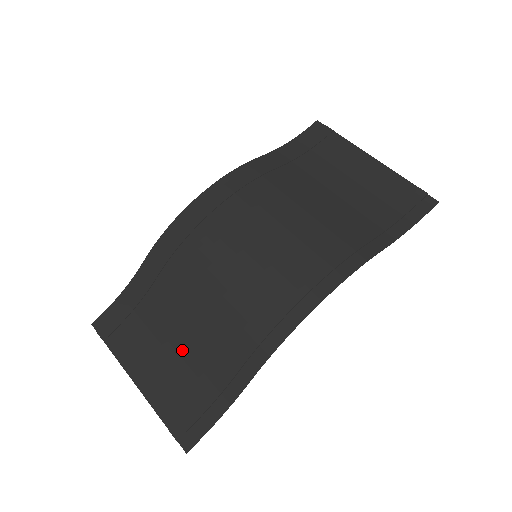
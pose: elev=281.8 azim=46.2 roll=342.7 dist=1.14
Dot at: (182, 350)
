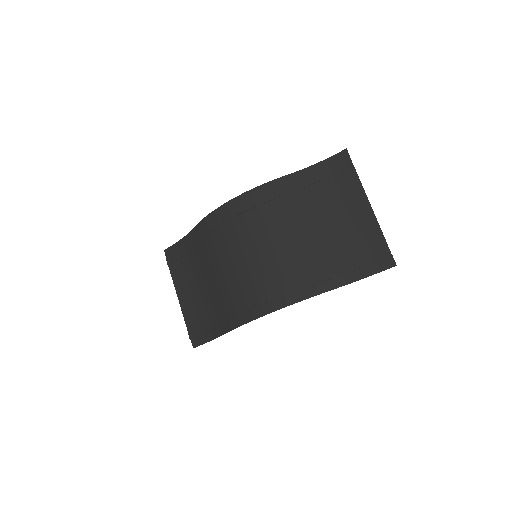
Dot at: (203, 293)
